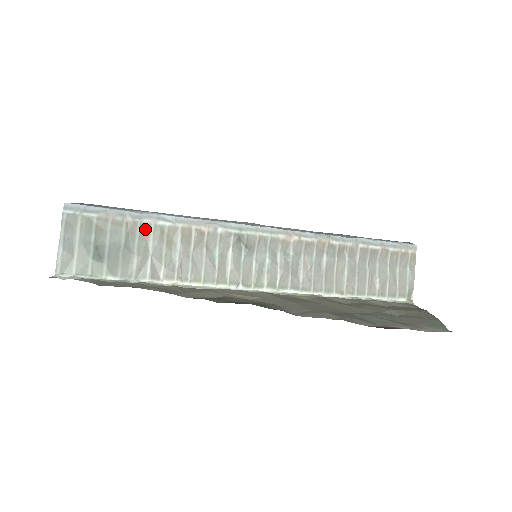
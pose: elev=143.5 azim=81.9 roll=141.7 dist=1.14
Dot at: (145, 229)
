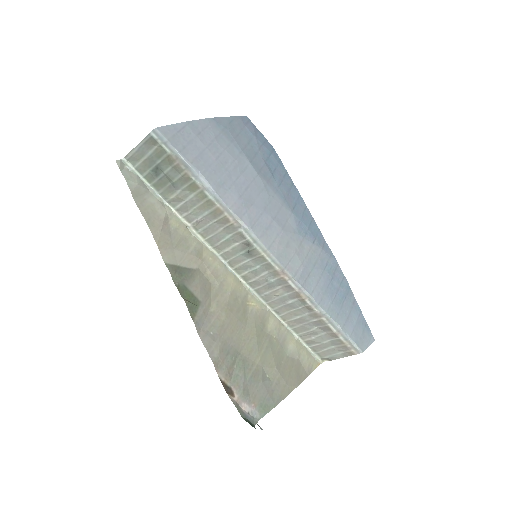
Dot at: (194, 186)
